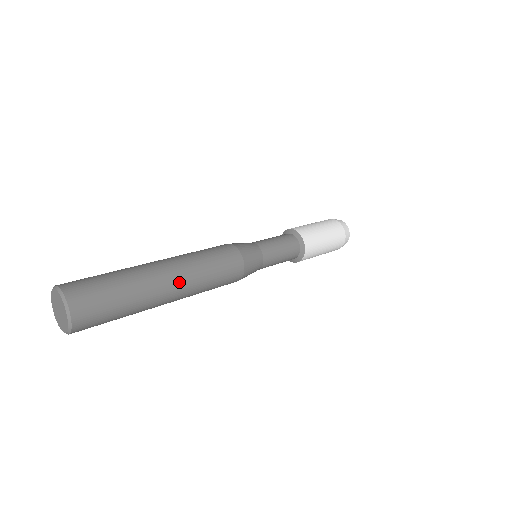
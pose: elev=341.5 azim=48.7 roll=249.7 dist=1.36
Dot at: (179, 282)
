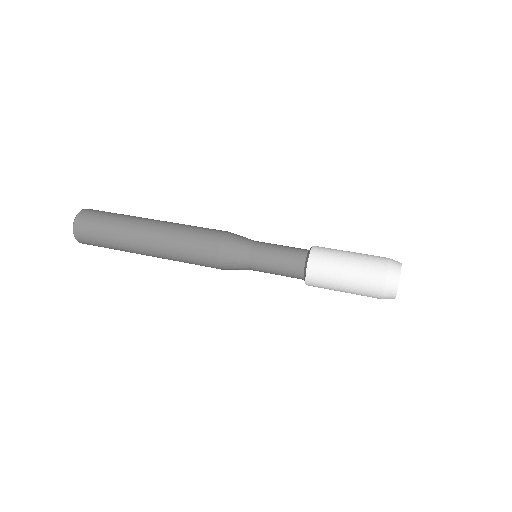
Dot at: (155, 256)
